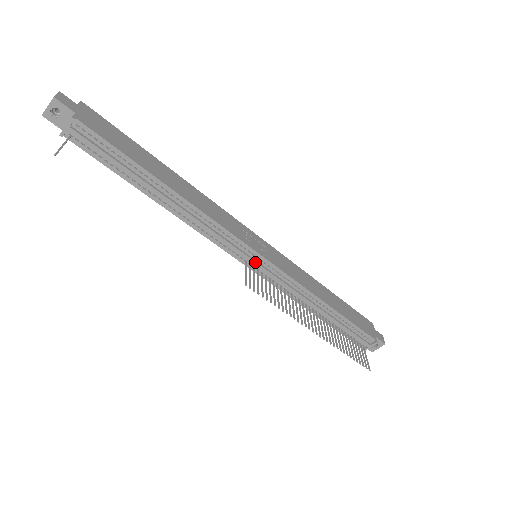
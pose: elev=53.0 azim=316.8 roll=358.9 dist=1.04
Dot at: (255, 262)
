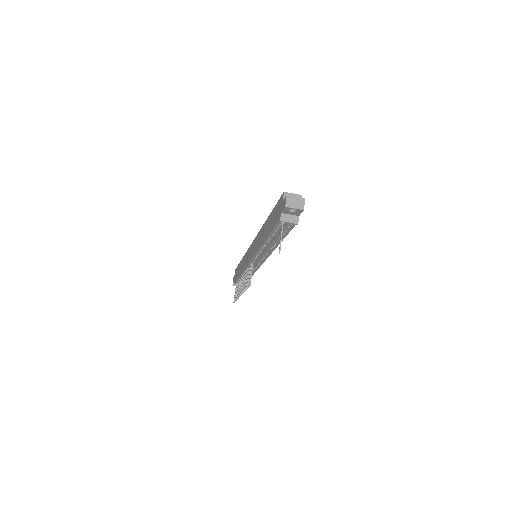
Dot at: occluded
